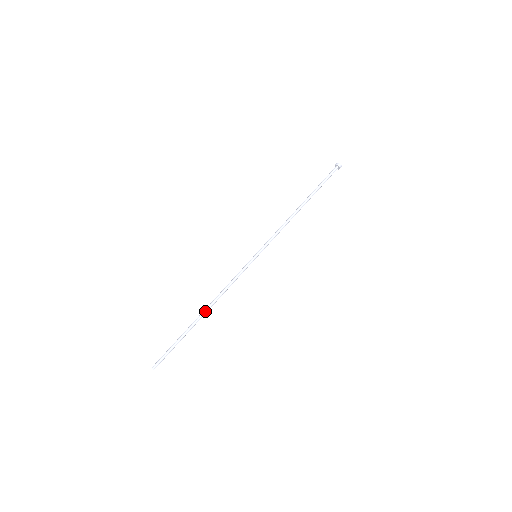
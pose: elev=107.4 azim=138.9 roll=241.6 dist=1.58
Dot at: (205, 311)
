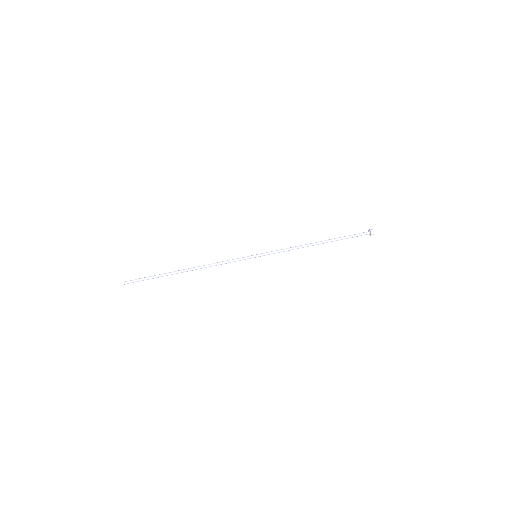
Dot at: (189, 268)
